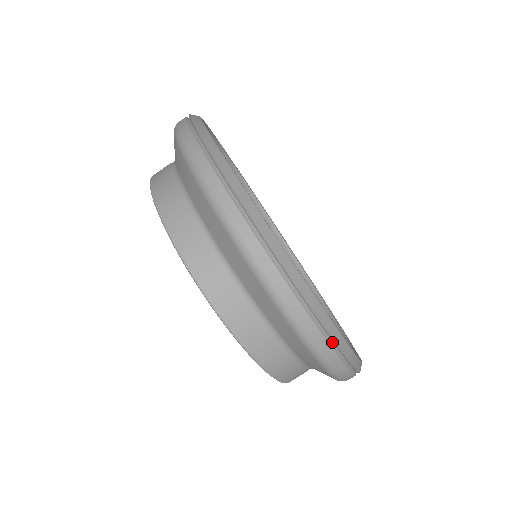
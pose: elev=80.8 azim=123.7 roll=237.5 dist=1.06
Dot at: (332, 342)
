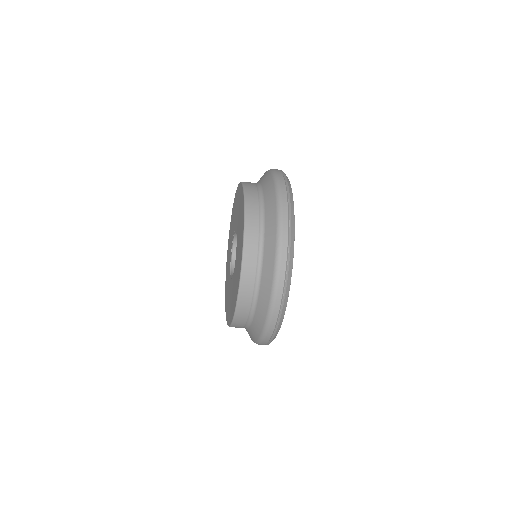
Dot at: occluded
